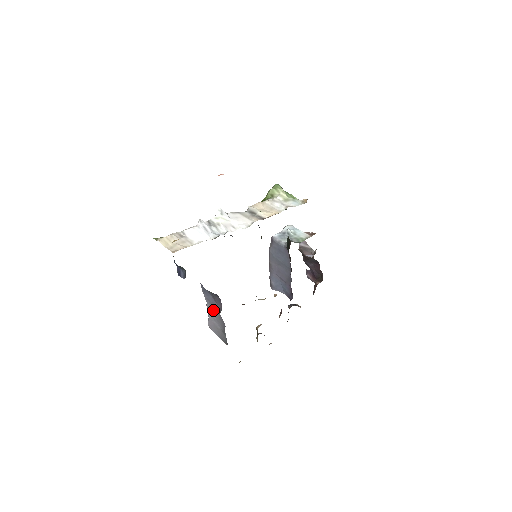
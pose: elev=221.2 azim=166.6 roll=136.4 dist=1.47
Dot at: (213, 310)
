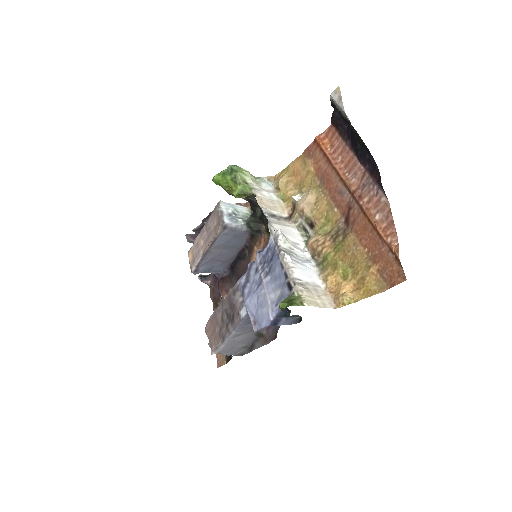
Dot at: (241, 334)
